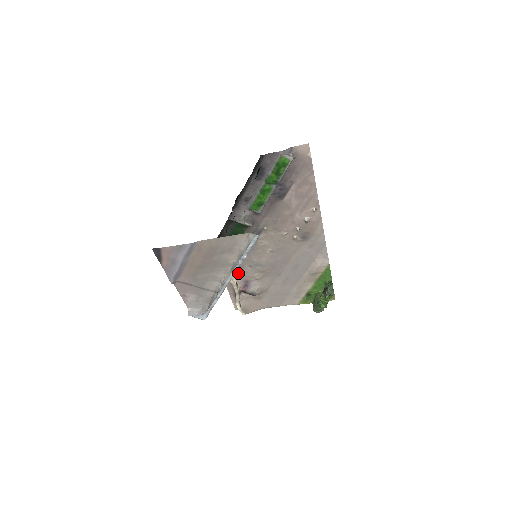
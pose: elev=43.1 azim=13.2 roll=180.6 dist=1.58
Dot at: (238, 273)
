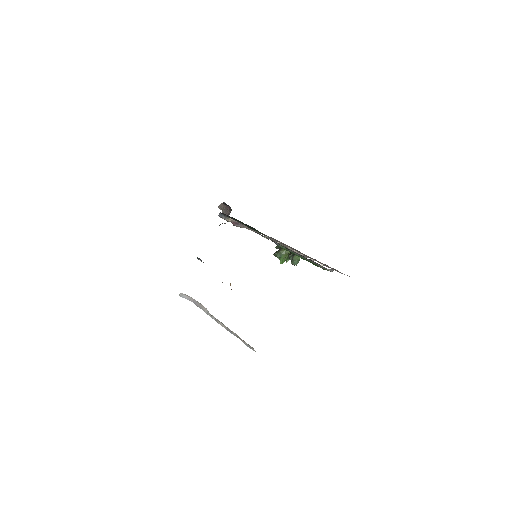
Dot at: occluded
